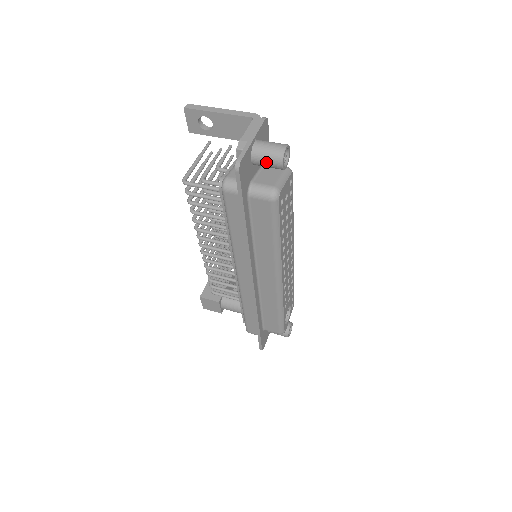
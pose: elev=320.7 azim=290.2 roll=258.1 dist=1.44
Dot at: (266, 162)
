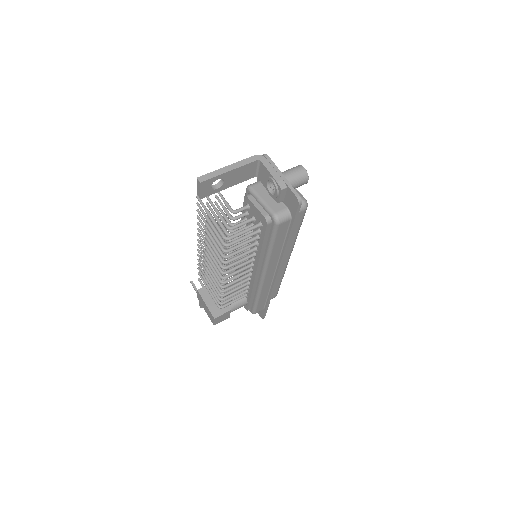
Dot at: (297, 186)
